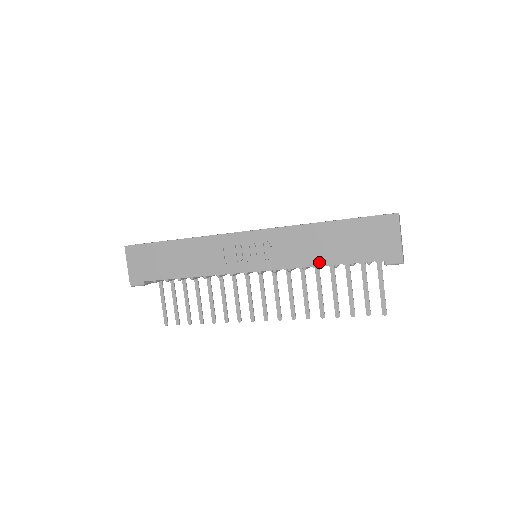
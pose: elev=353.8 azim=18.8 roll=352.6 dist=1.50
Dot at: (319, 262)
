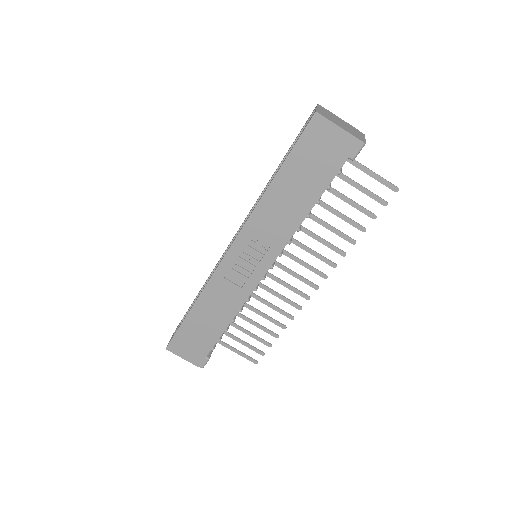
Dot at: (303, 214)
